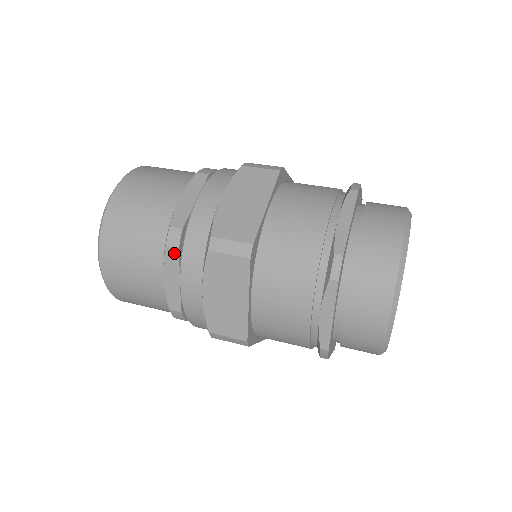
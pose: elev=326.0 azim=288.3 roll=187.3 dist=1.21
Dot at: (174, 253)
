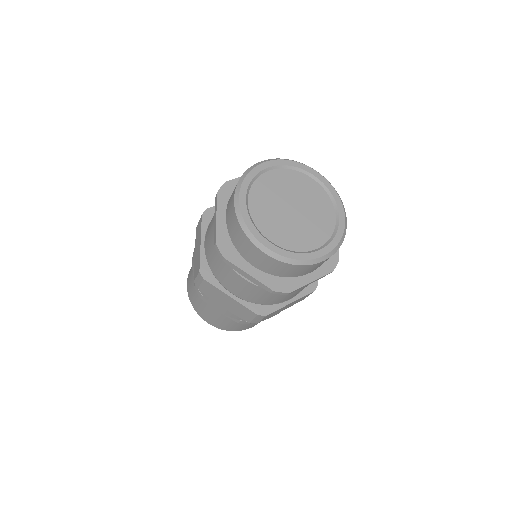
Dot at: occluded
